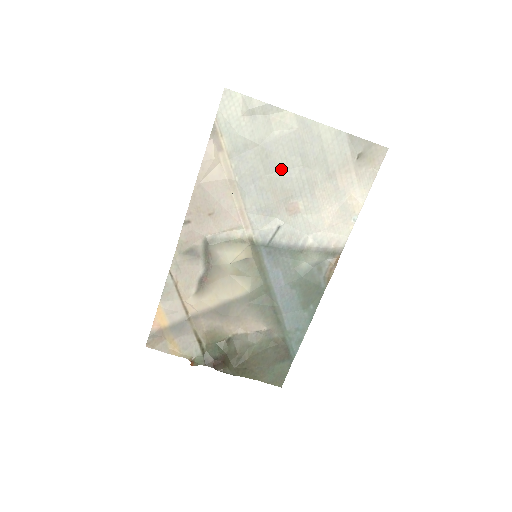
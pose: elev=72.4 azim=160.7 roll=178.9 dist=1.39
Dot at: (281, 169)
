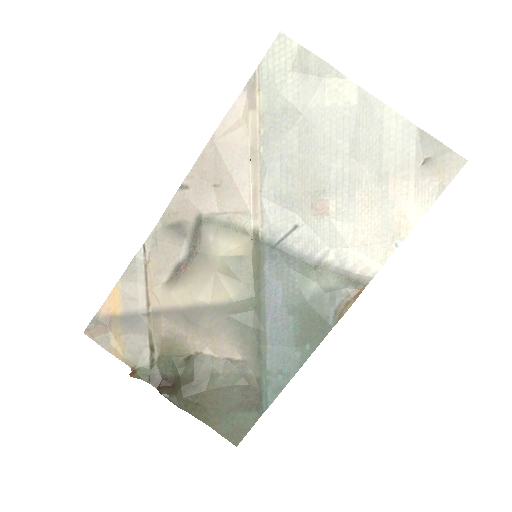
Dot at: (320, 152)
